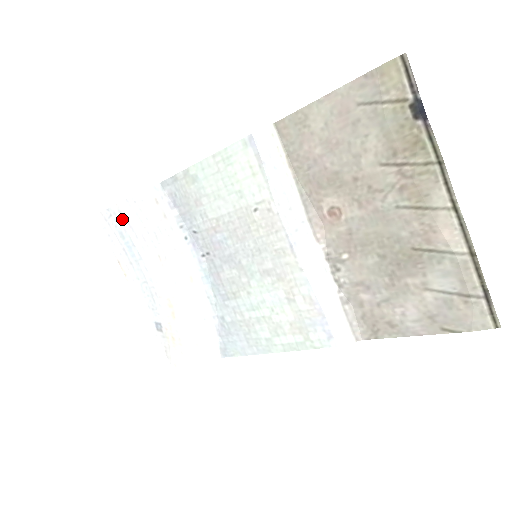
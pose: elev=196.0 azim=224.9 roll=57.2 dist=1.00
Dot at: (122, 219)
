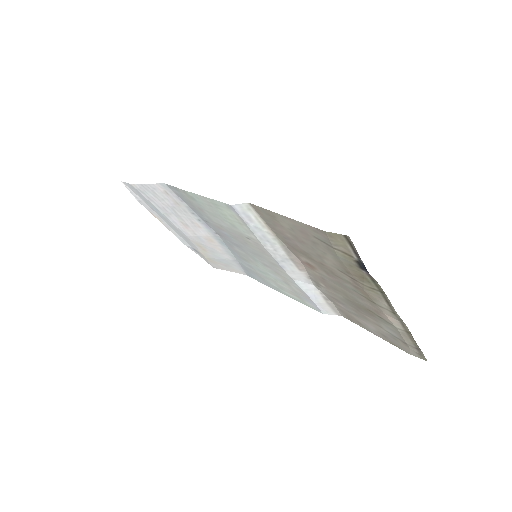
Dot at: (143, 194)
